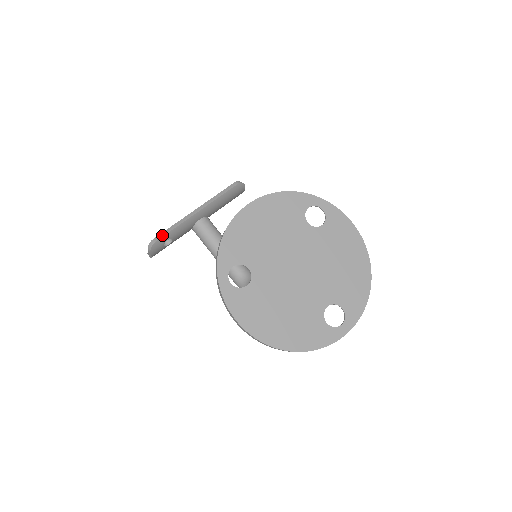
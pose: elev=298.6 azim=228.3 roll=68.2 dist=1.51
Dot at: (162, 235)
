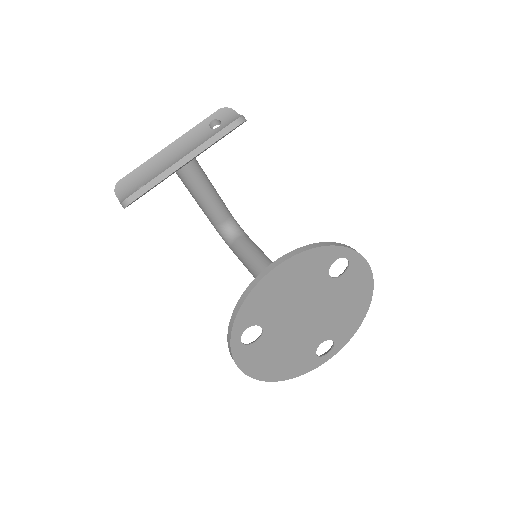
Dot at: (140, 193)
